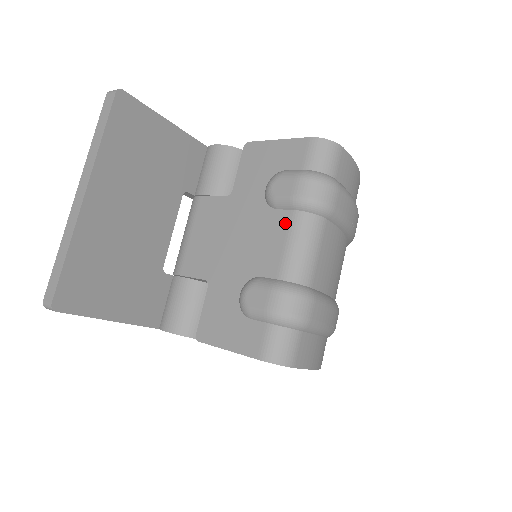
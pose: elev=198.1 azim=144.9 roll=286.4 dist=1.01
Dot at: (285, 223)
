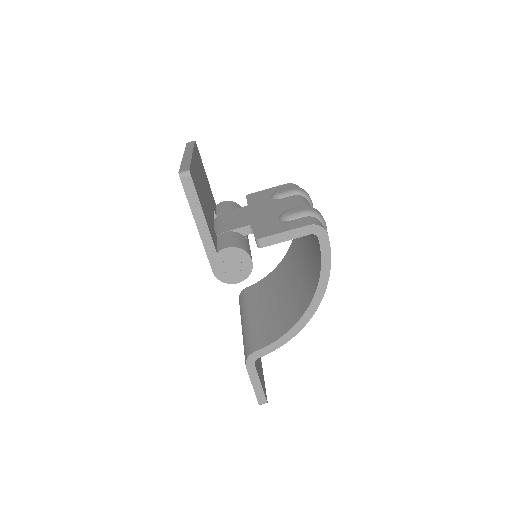
Dot at: (292, 198)
